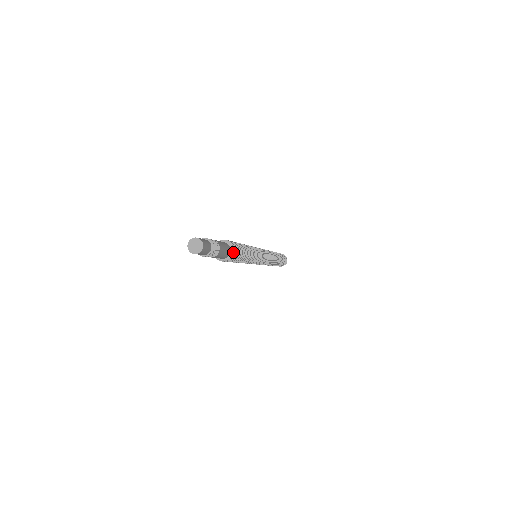
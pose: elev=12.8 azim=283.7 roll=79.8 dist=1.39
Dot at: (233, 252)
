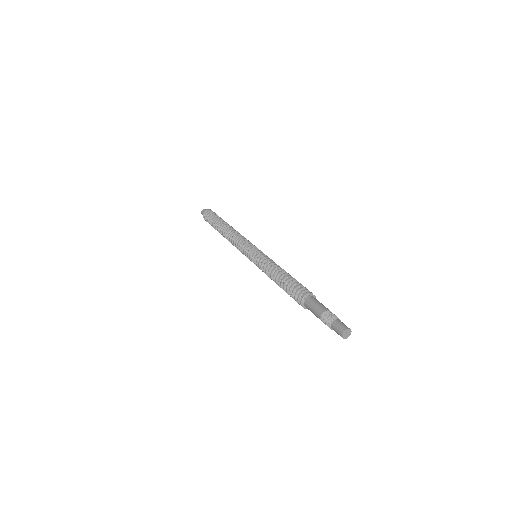
Dot at: occluded
